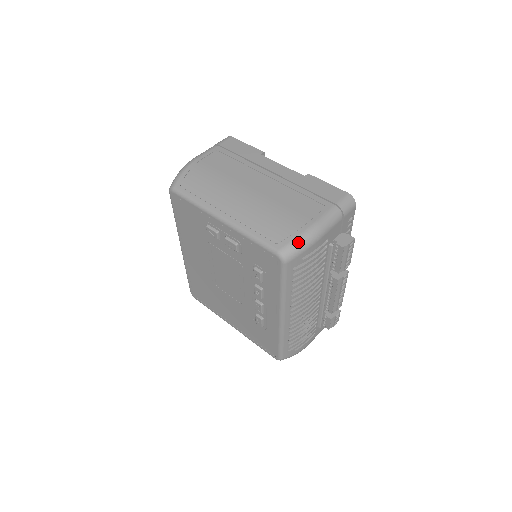
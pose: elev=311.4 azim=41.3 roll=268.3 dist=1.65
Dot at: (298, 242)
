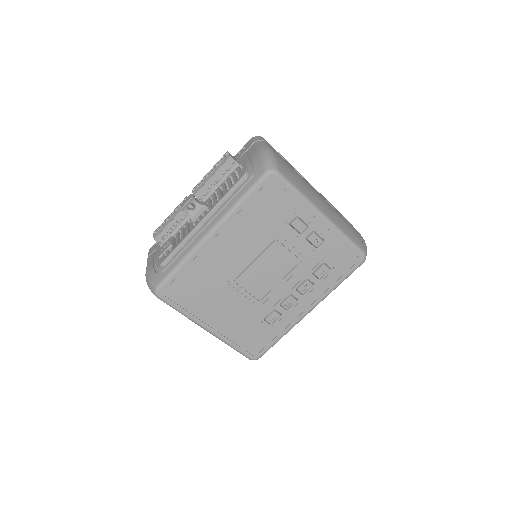
Dot at: occluded
